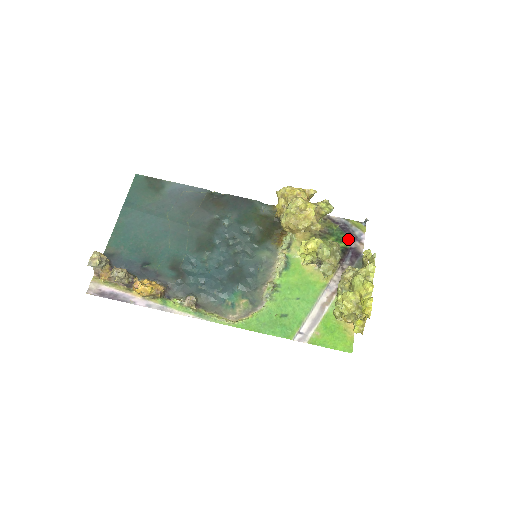
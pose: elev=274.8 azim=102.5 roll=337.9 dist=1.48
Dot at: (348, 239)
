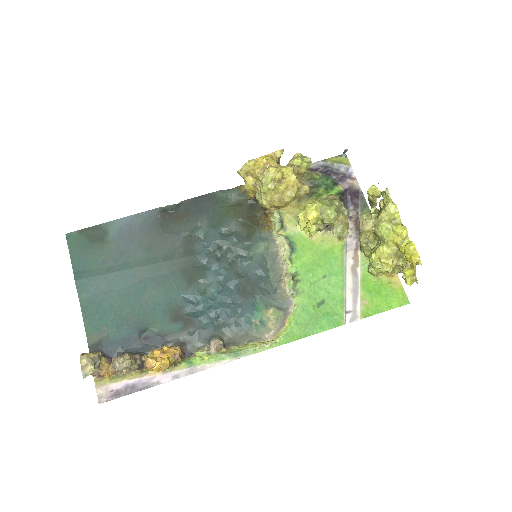
Dot at: (337, 182)
